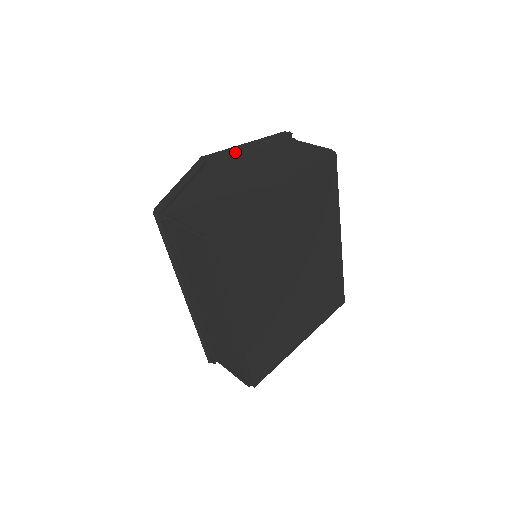
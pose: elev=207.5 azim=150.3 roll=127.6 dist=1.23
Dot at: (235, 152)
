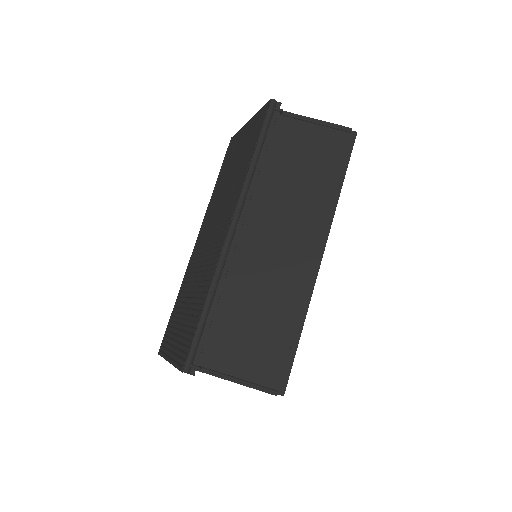
Dot at: occluded
